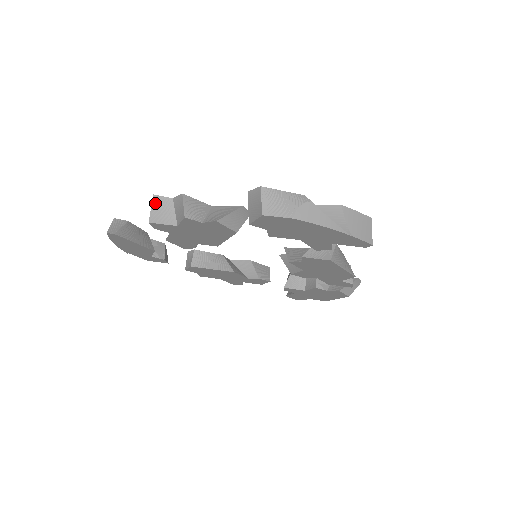
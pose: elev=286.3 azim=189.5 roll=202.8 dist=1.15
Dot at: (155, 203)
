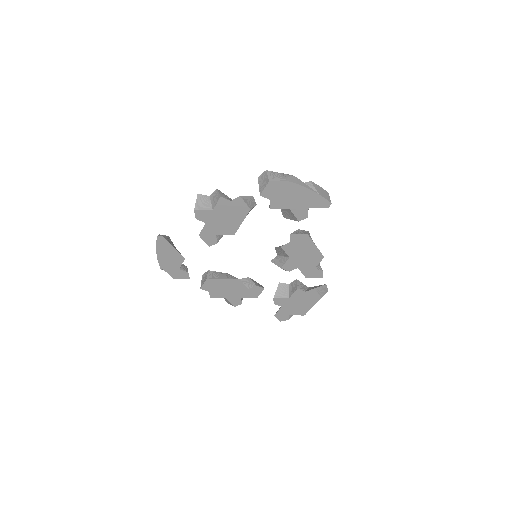
Dot at: (199, 199)
